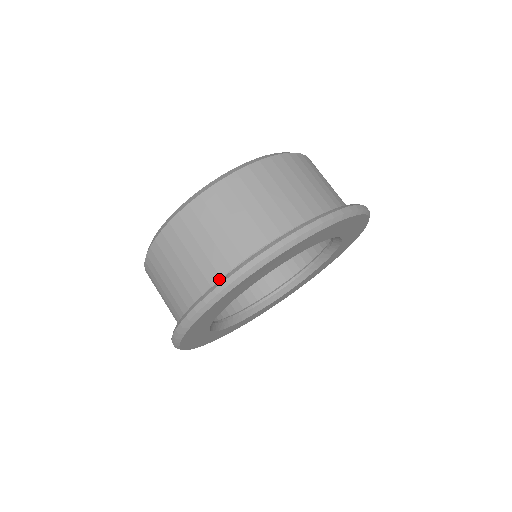
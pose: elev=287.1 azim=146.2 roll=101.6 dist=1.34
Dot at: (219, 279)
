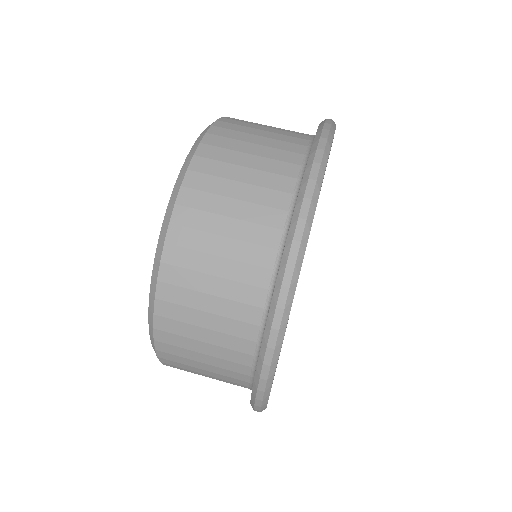
Dot at: (263, 312)
